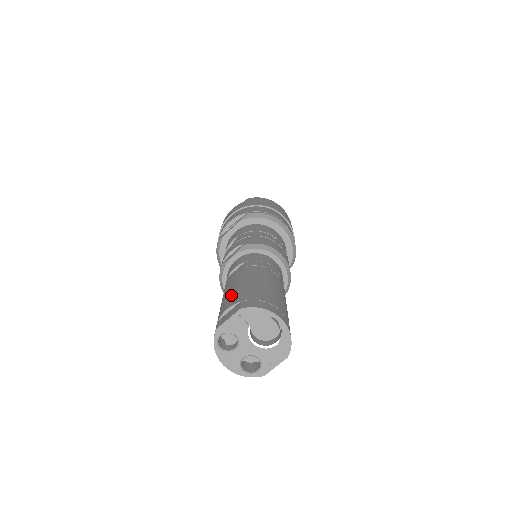
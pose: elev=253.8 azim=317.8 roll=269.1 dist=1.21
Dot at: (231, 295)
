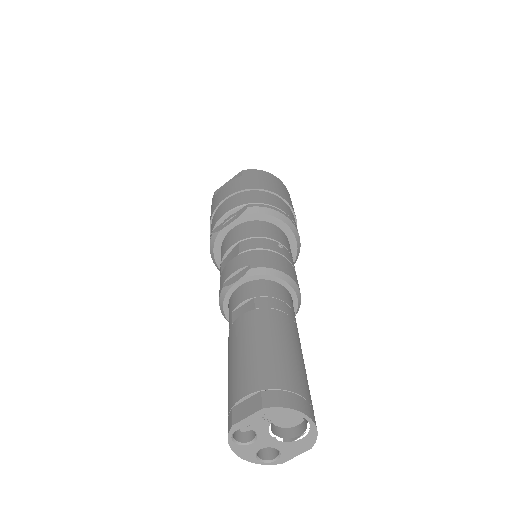
Dot at: (245, 368)
